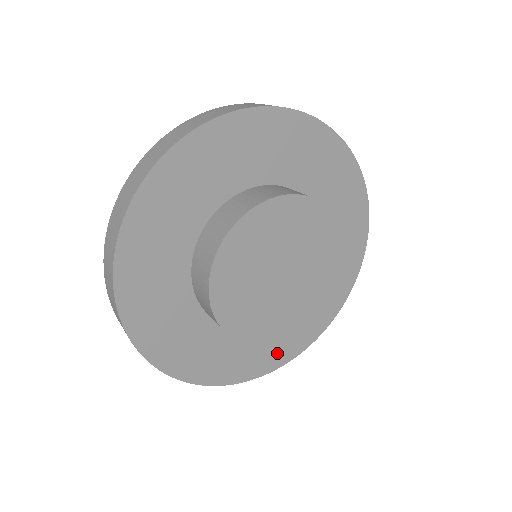
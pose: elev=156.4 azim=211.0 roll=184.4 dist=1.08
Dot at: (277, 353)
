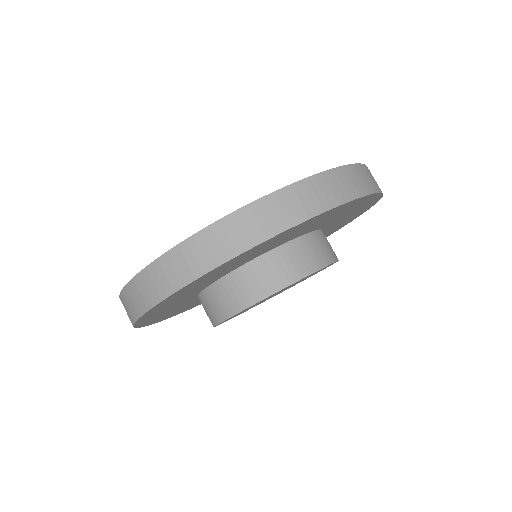
Dot at: occluded
